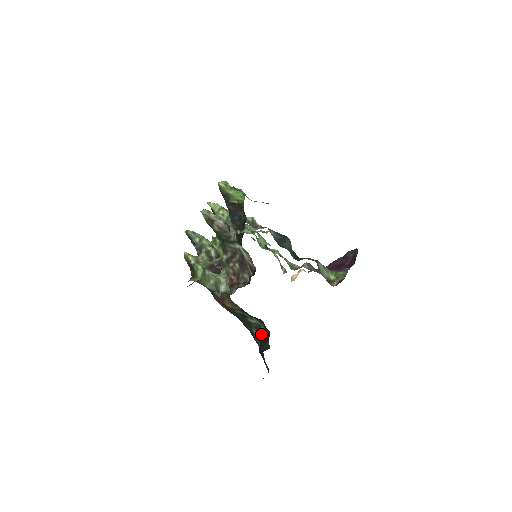
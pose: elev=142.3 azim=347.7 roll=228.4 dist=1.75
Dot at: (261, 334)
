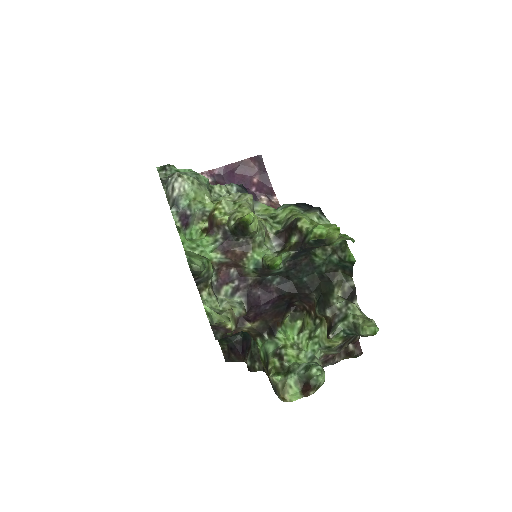
Dot at: occluded
